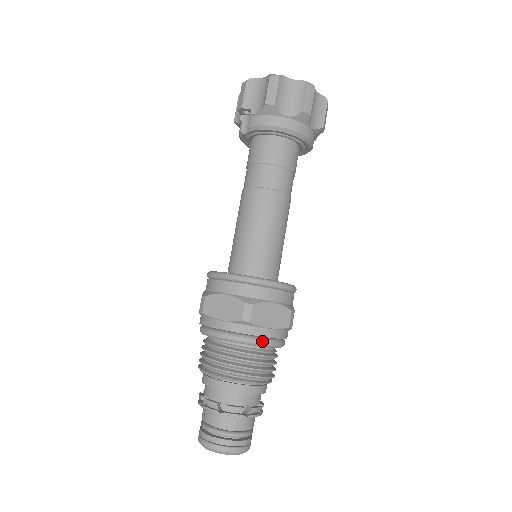
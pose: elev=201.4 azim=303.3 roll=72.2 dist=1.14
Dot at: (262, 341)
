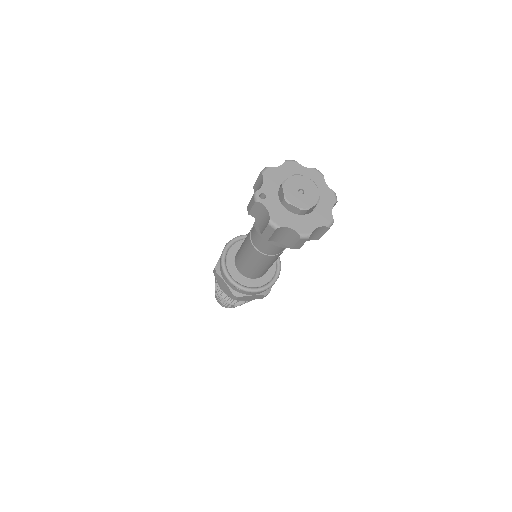
Dot at: occluded
